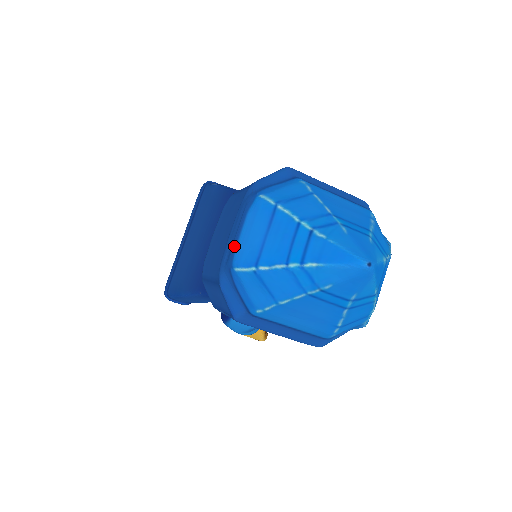
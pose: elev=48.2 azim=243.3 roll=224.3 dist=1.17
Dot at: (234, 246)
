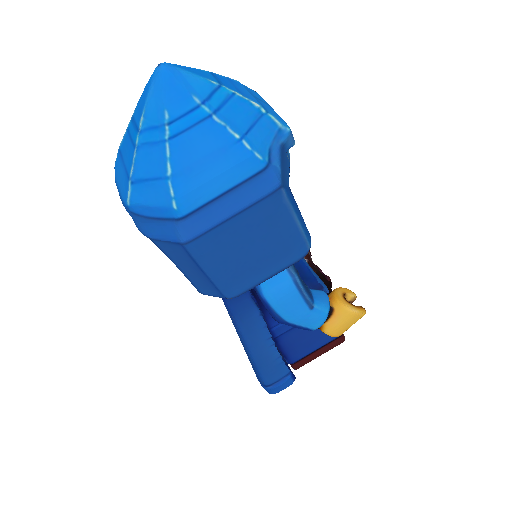
Dot at: occluded
